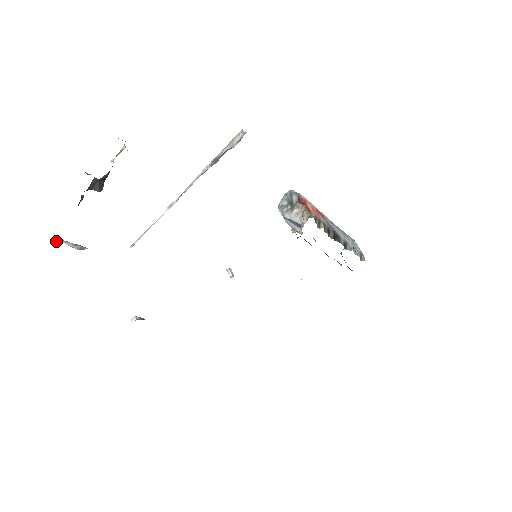
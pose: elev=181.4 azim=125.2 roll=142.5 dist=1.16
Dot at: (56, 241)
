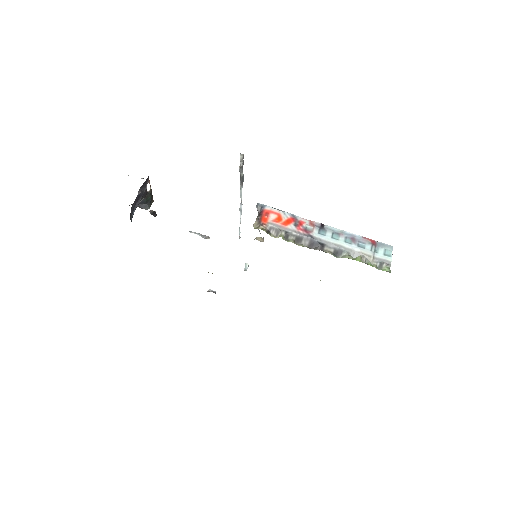
Dot at: occluded
